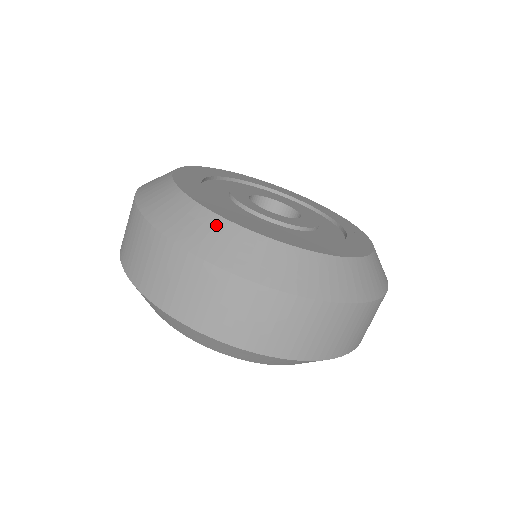
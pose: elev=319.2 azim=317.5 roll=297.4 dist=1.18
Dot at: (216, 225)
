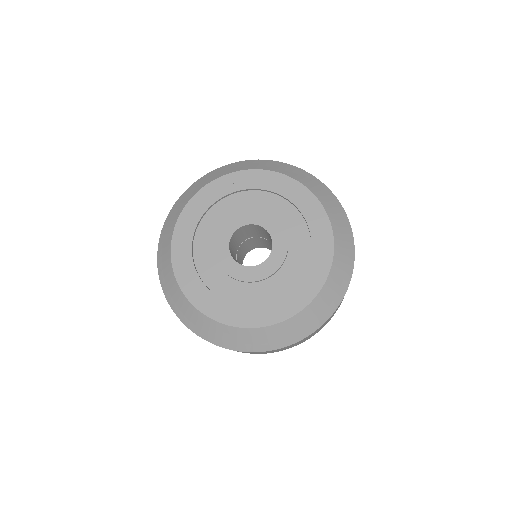
Dot at: (259, 334)
